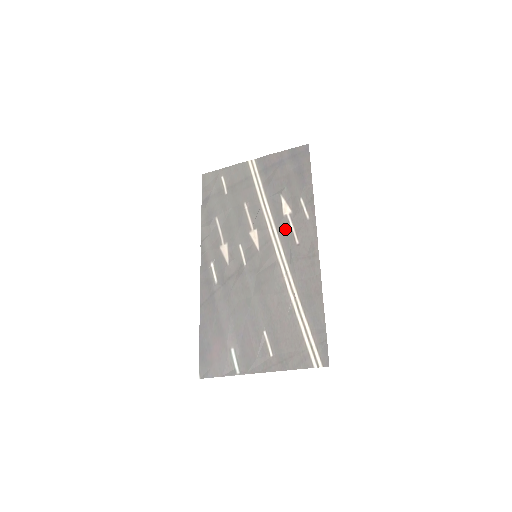
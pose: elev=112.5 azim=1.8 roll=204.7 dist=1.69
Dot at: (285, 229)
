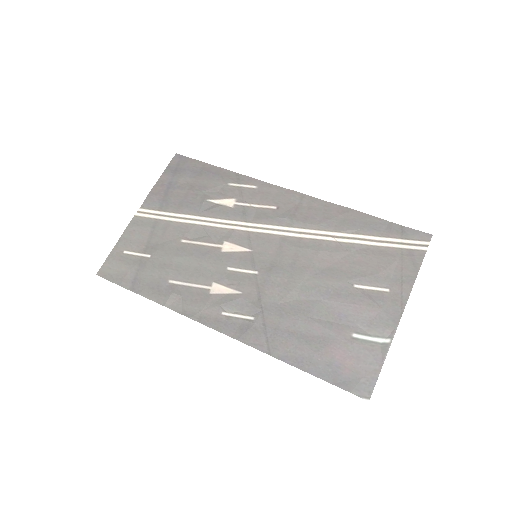
Dot at: (249, 213)
